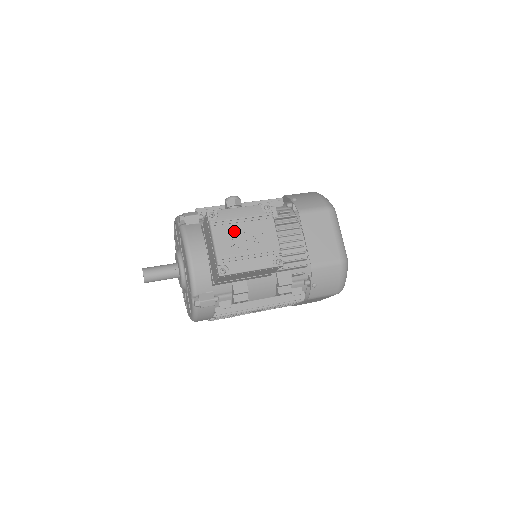
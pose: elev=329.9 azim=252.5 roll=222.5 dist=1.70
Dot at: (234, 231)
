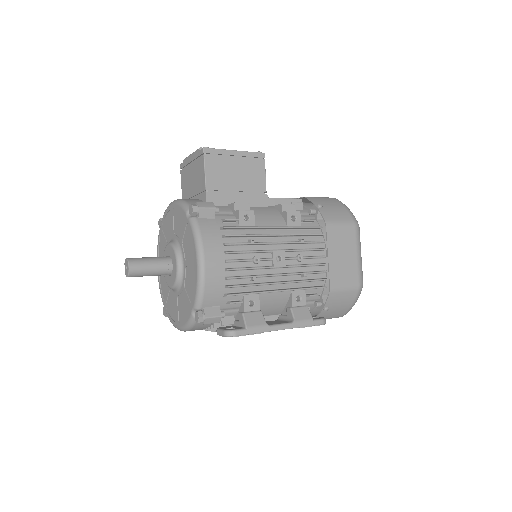
Dot at: occluded
